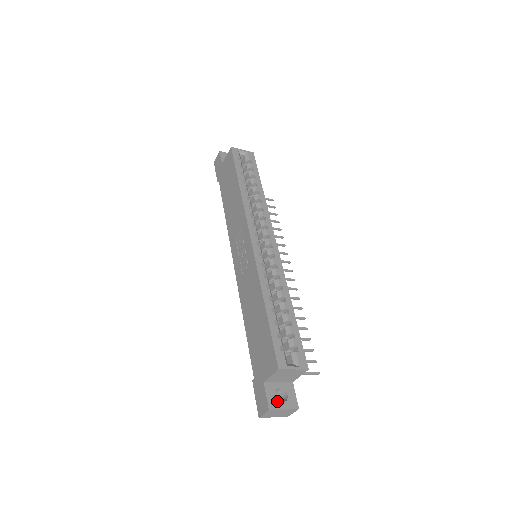
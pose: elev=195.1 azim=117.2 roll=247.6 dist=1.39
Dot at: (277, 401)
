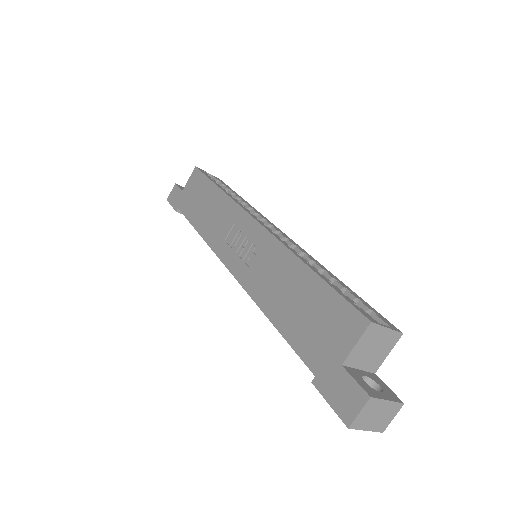
Dot at: (372, 389)
